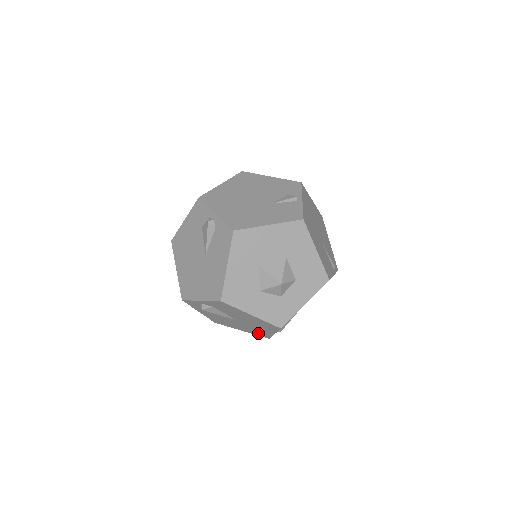
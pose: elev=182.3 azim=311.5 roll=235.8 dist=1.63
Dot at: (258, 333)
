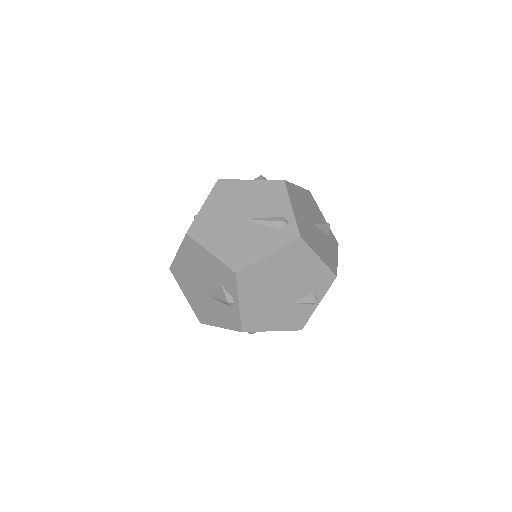
Dot at: occluded
